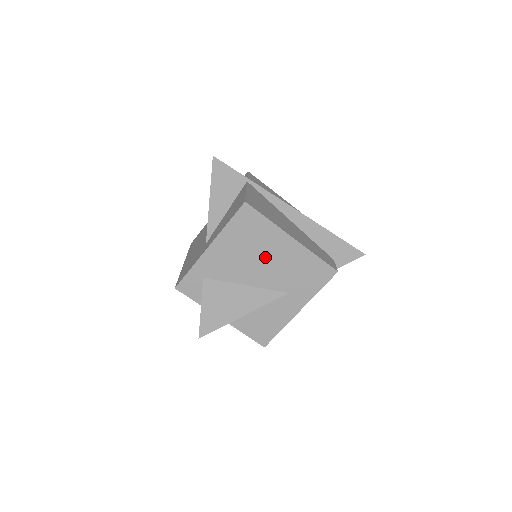
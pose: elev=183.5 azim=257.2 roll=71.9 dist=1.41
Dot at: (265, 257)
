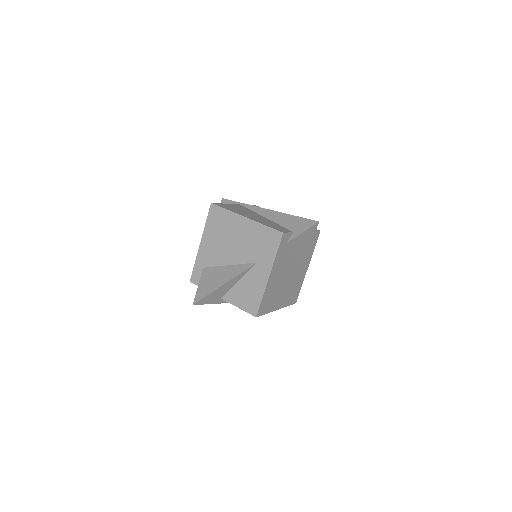
Dot at: (234, 238)
